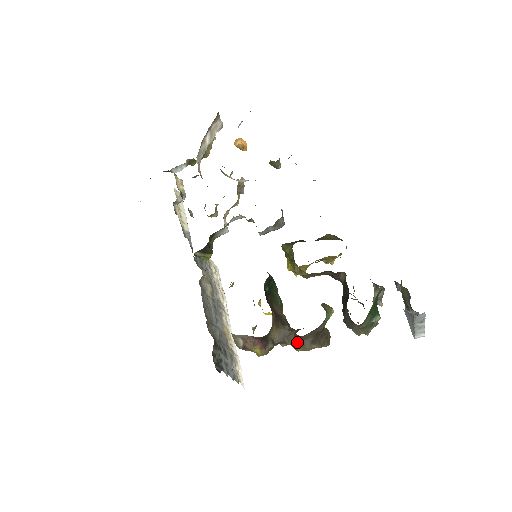
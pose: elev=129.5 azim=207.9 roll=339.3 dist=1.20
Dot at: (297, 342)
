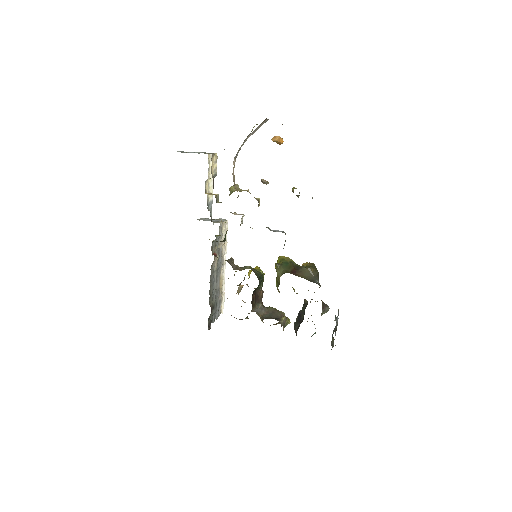
Dot at: occluded
